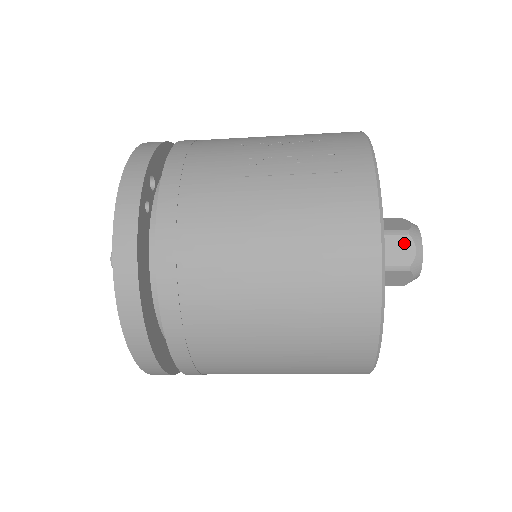
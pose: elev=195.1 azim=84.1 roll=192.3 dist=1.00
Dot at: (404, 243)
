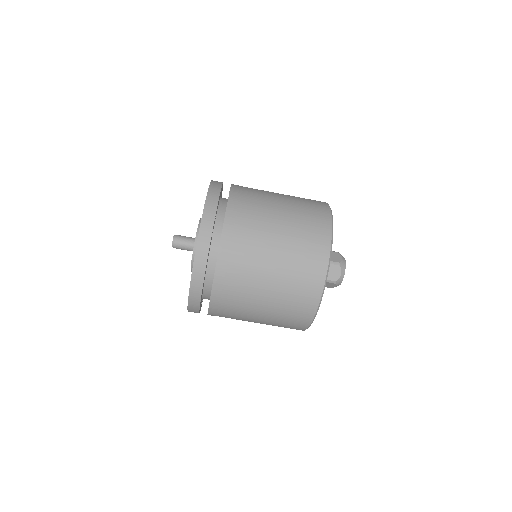
Dot at: occluded
